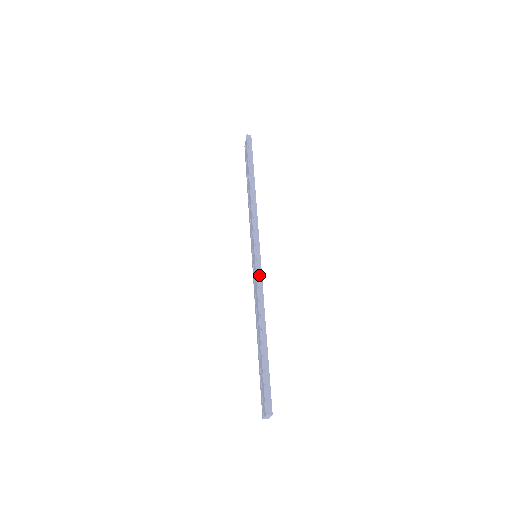
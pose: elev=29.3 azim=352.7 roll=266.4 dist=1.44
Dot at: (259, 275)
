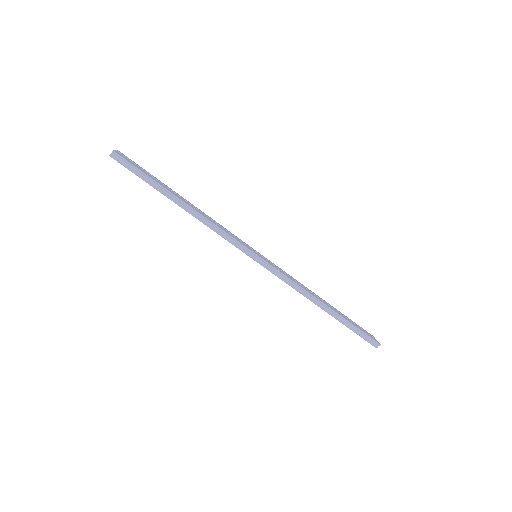
Dot at: (279, 274)
